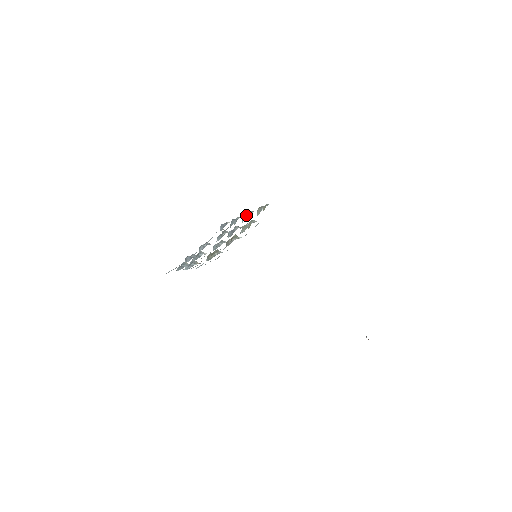
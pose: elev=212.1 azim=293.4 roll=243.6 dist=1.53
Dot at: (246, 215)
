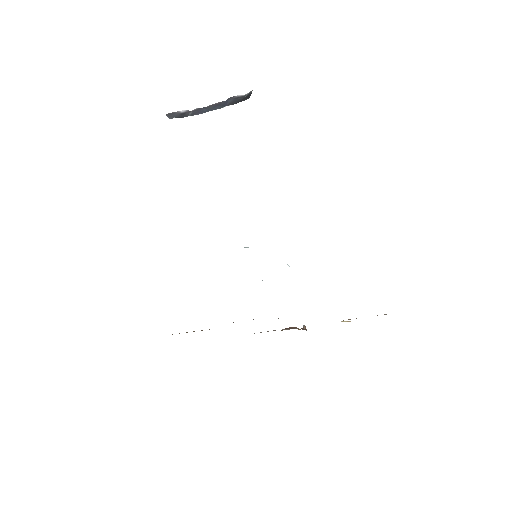
Dot at: occluded
